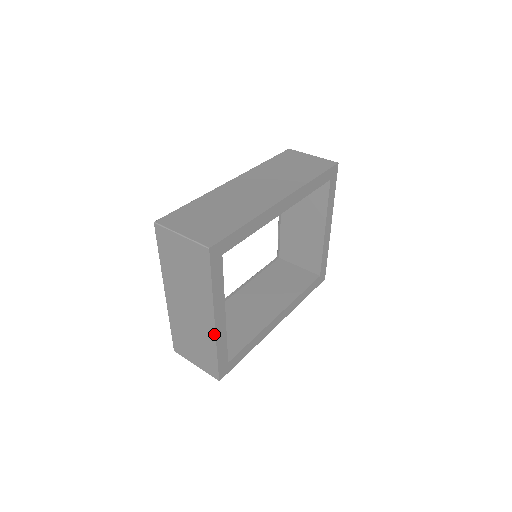
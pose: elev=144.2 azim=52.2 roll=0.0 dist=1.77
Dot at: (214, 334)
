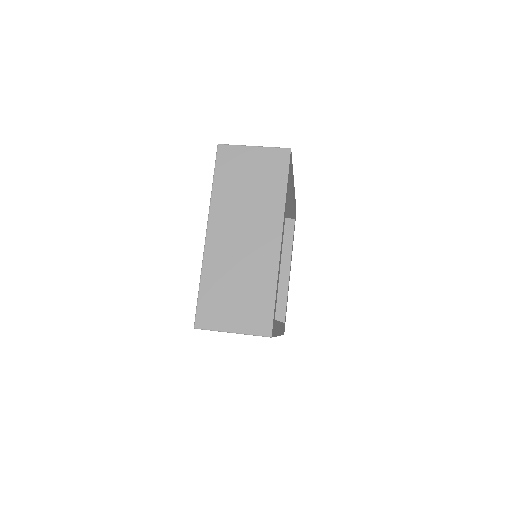
Dot at: (277, 257)
